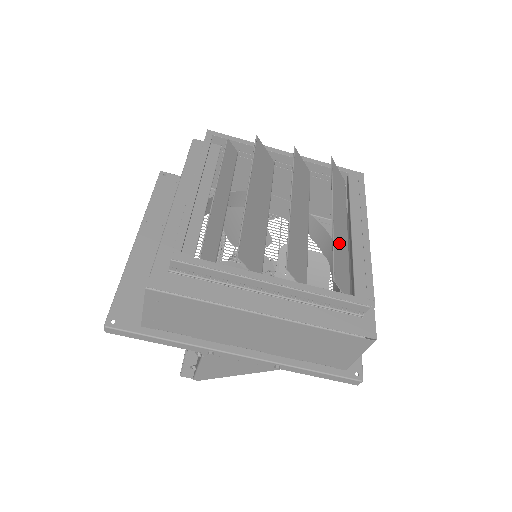
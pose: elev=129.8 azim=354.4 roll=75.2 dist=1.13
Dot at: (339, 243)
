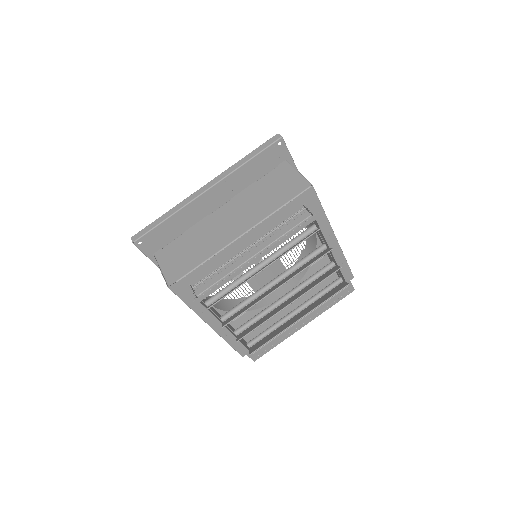
Dot at: occluded
